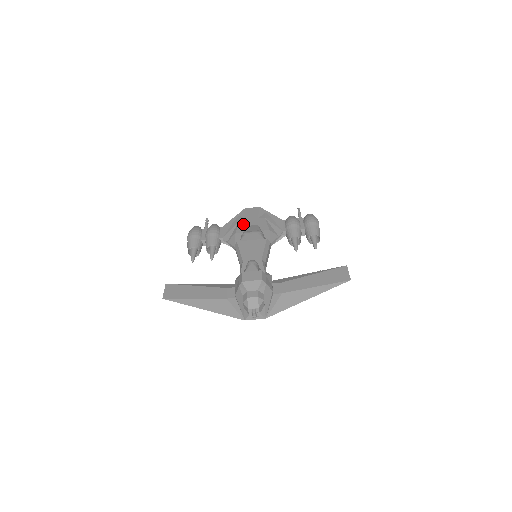
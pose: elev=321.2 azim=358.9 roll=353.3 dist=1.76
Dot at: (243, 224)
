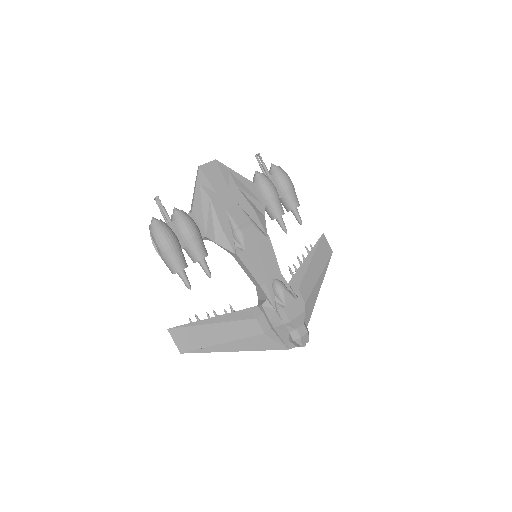
Dot at: (219, 205)
